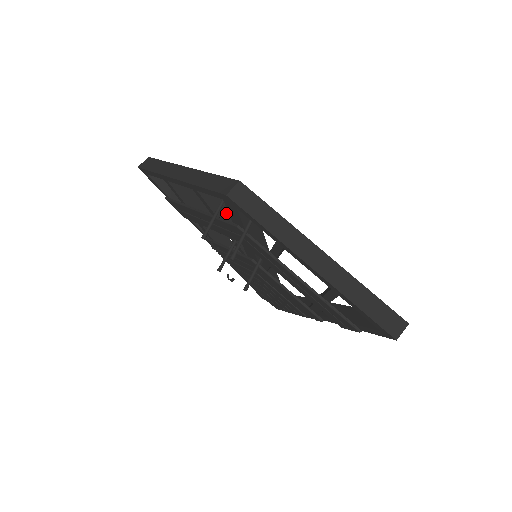
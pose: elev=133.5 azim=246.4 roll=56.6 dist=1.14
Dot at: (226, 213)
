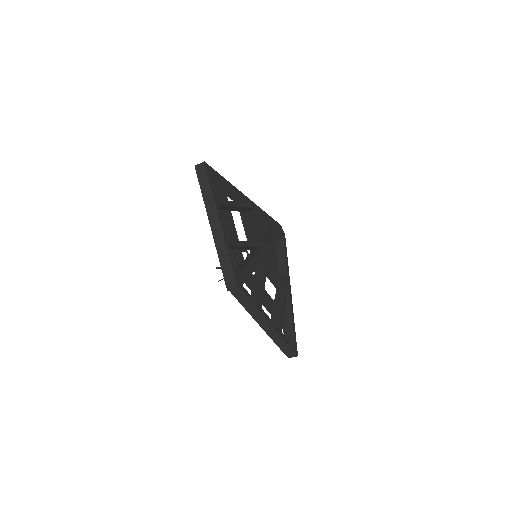
Dot at: (239, 247)
